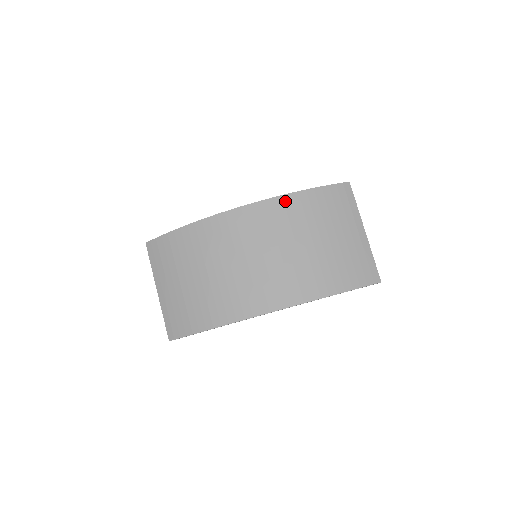
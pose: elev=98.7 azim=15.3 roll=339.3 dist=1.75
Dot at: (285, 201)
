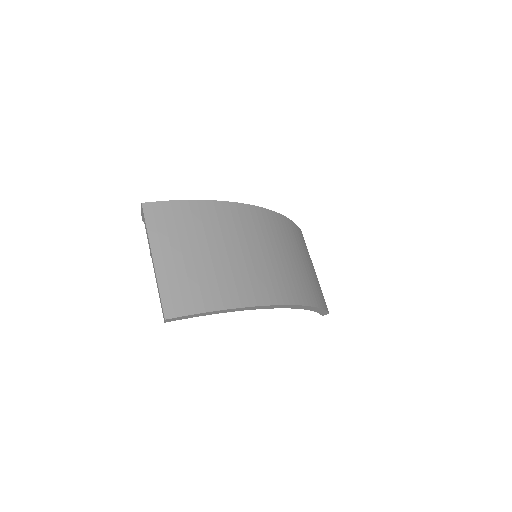
Dot at: (281, 219)
